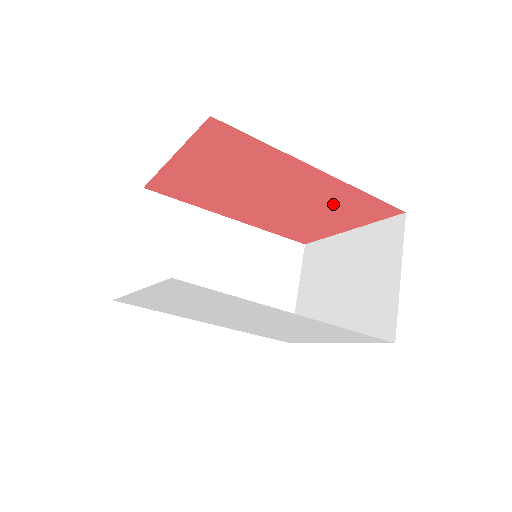
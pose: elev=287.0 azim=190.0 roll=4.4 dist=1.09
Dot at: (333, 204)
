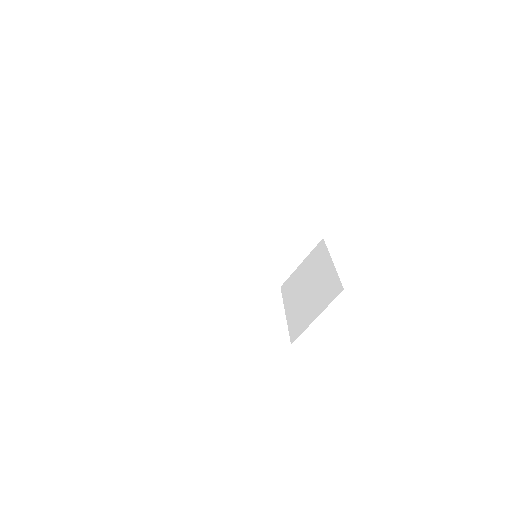
Dot at: occluded
